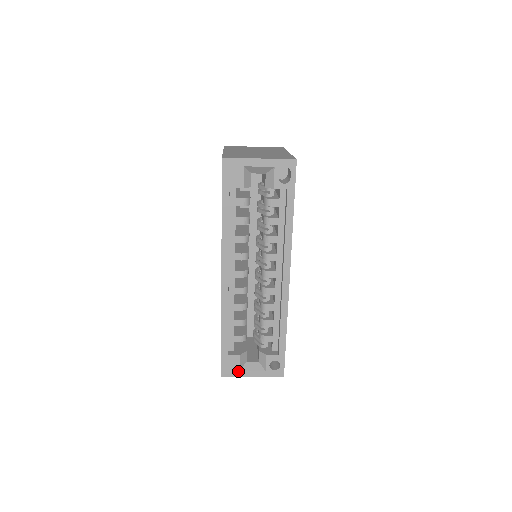
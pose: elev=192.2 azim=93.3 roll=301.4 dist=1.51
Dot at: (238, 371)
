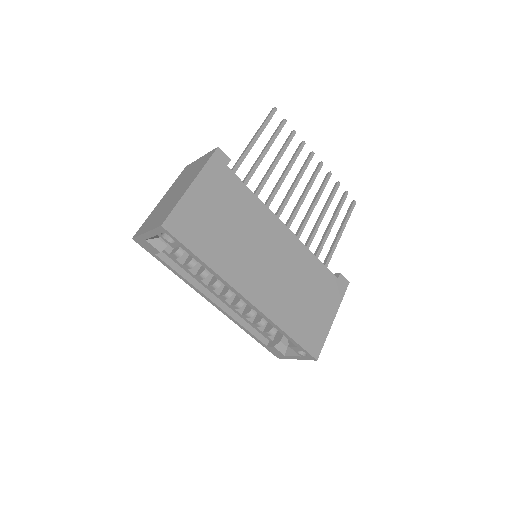
Dot at: (284, 355)
